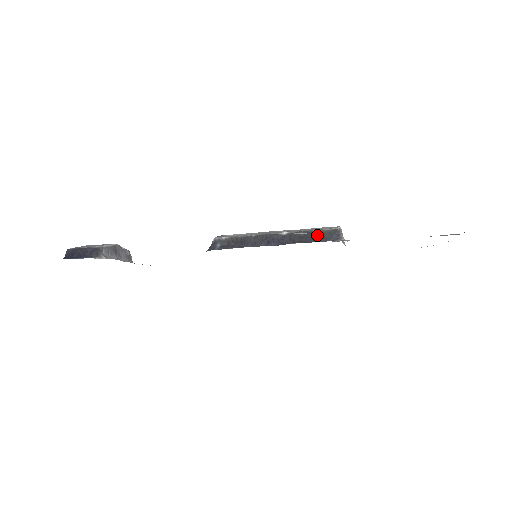
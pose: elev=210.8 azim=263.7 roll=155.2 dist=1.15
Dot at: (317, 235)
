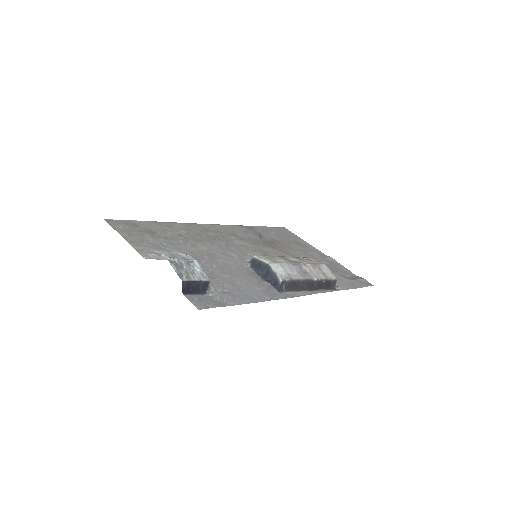
Dot at: (329, 283)
